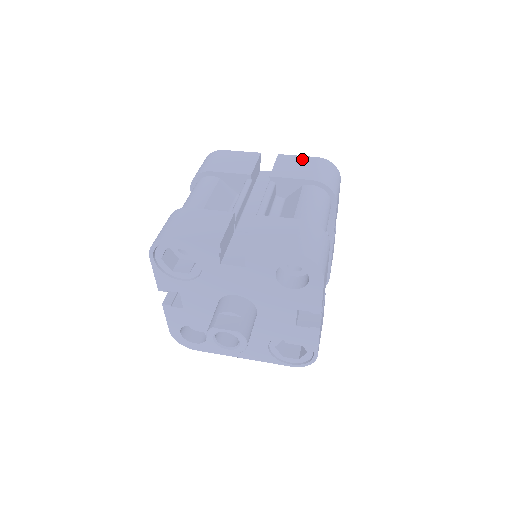
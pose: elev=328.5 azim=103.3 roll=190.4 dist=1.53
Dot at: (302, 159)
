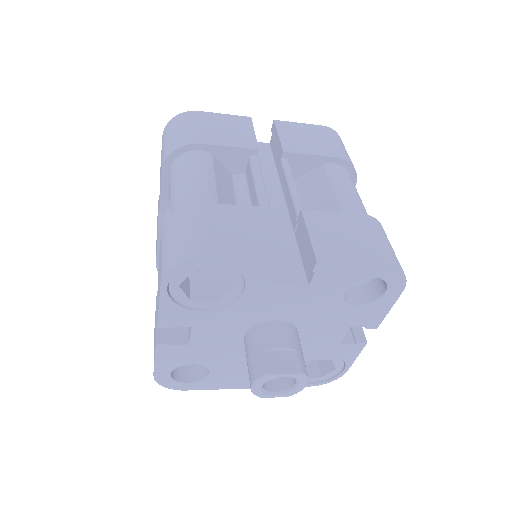
Dot at: (307, 128)
